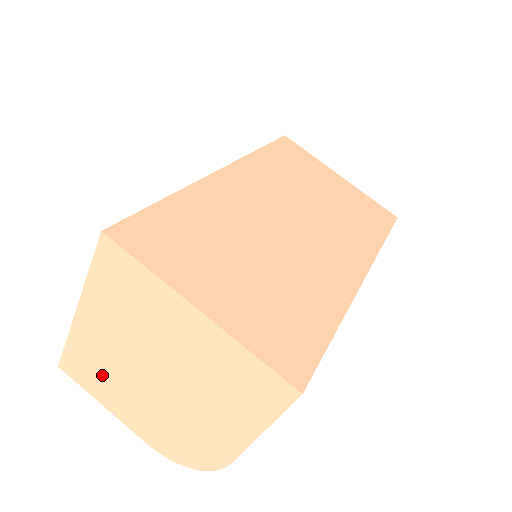
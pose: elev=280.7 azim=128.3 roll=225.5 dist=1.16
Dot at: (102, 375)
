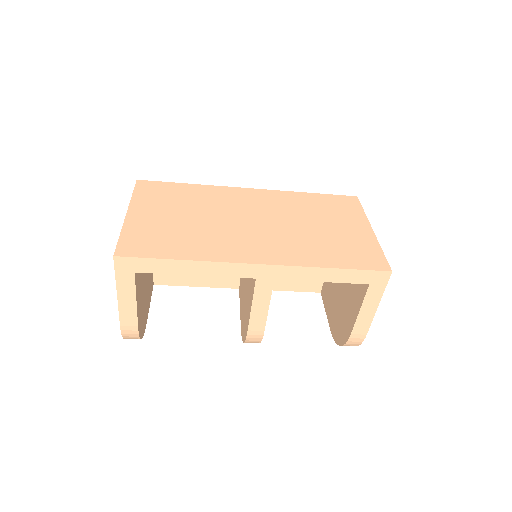
Dot at: occluded
